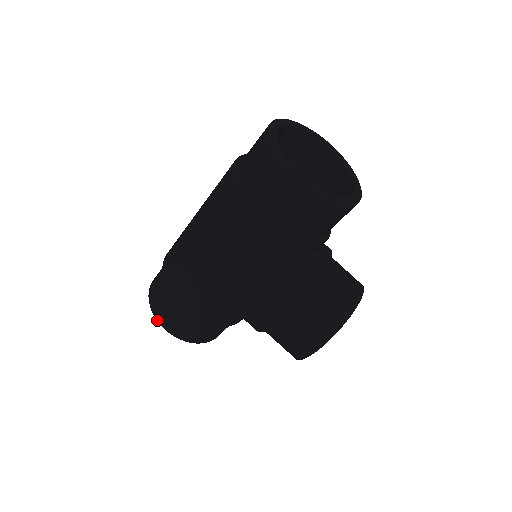
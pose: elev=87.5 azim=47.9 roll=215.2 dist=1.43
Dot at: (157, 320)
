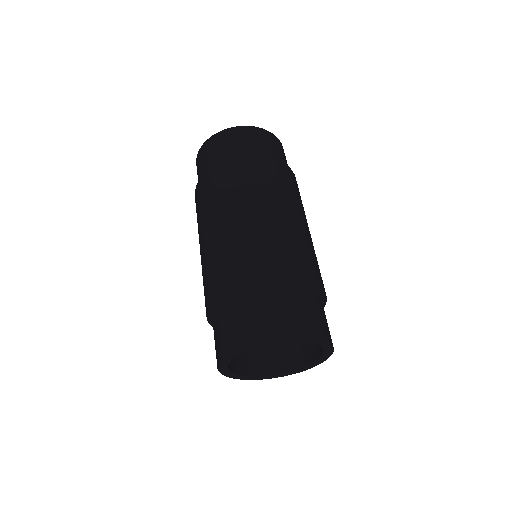
Dot at: (197, 157)
